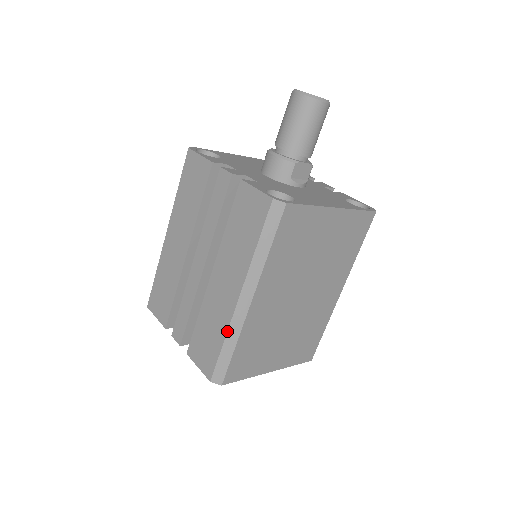
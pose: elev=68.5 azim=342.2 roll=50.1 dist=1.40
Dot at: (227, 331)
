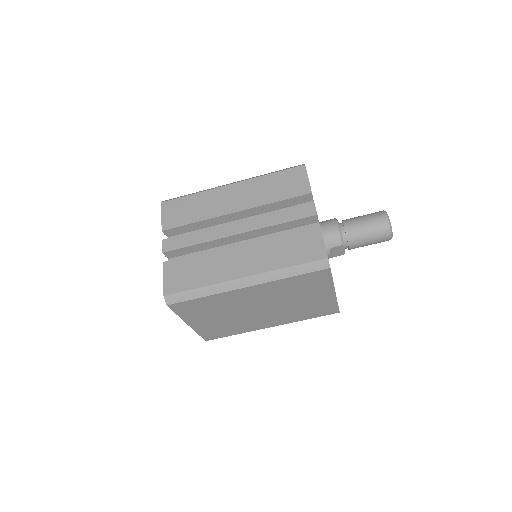
Dot at: (213, 284)
